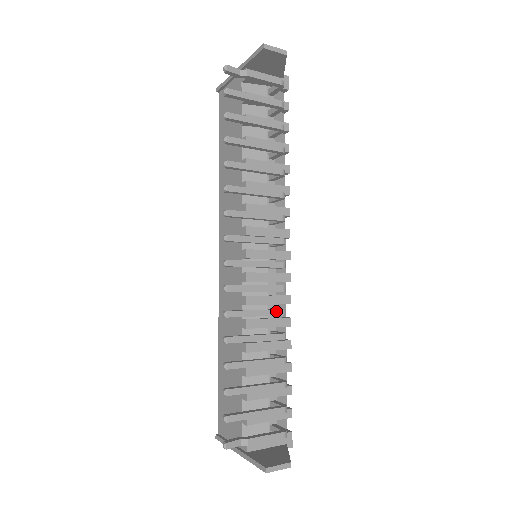
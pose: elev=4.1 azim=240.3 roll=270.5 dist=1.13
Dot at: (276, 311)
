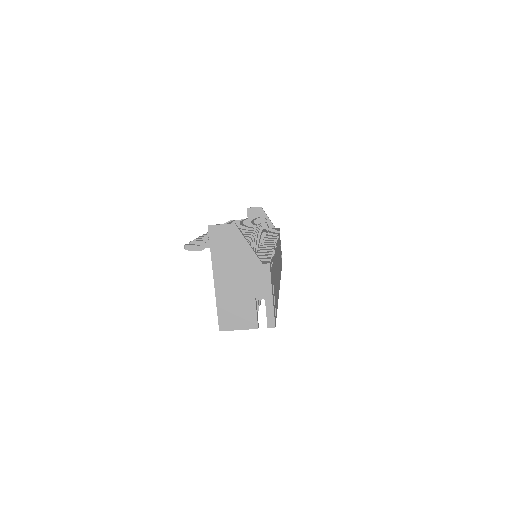
Dot at: (247, 229)
